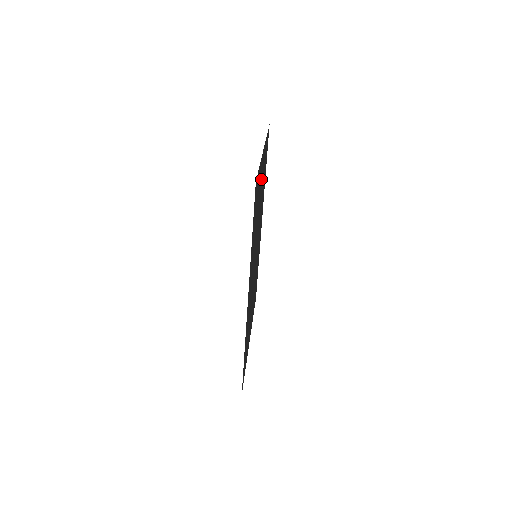
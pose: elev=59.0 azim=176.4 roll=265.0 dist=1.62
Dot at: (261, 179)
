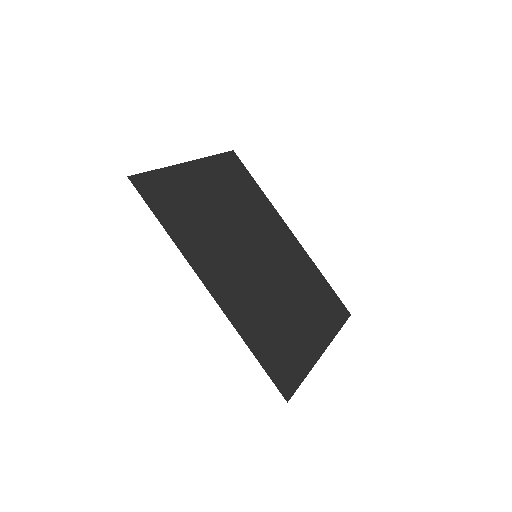
Dot at: (204, 186)
